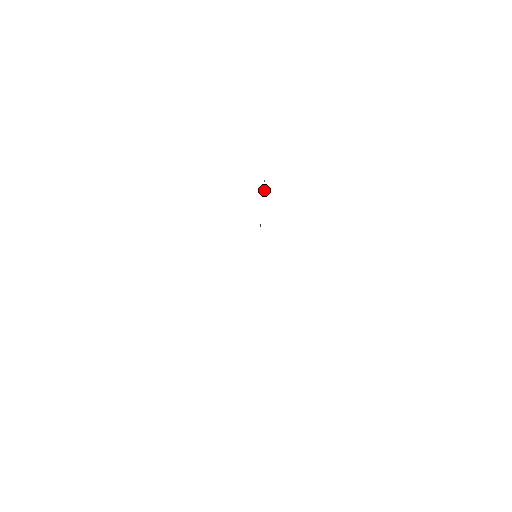
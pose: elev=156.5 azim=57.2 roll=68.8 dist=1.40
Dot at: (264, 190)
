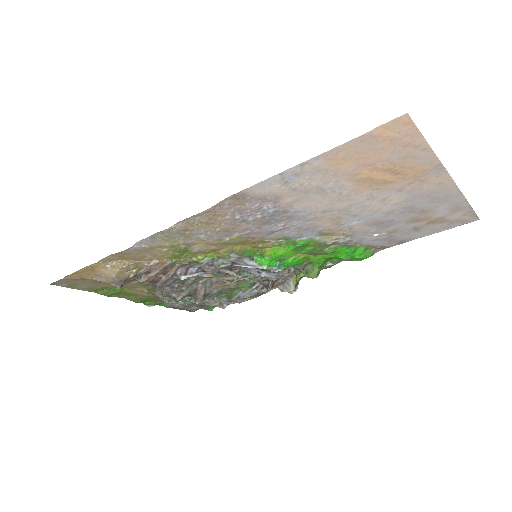
Dot at: (294, 282)
